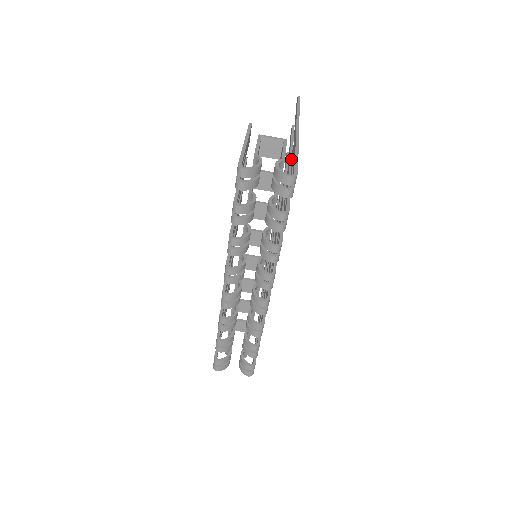
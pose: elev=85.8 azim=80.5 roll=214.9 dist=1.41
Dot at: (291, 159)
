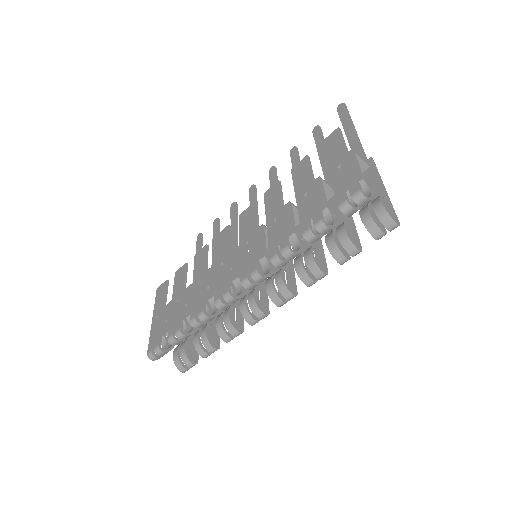
Dot at: occluded
